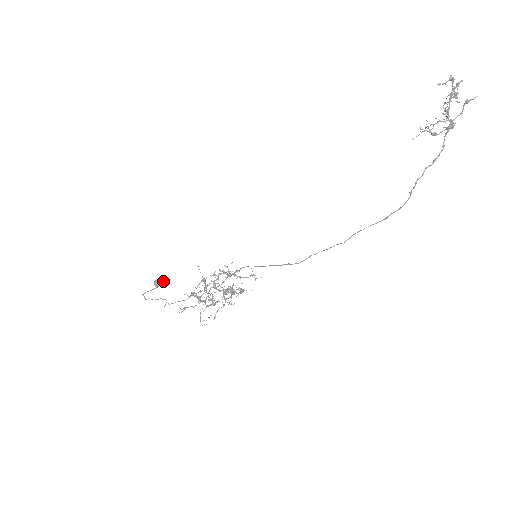
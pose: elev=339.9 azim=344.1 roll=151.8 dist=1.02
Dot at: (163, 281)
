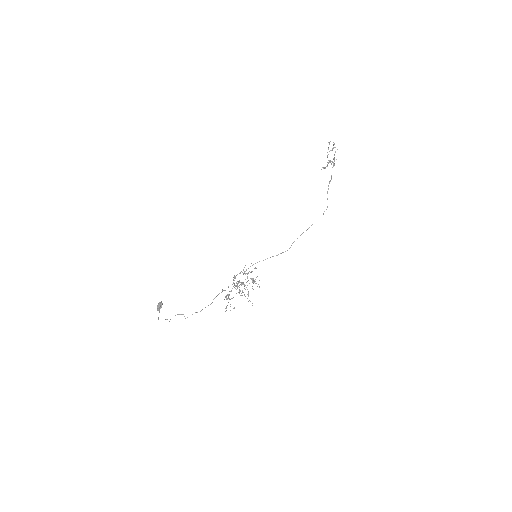
Dot at: (162, 304)
